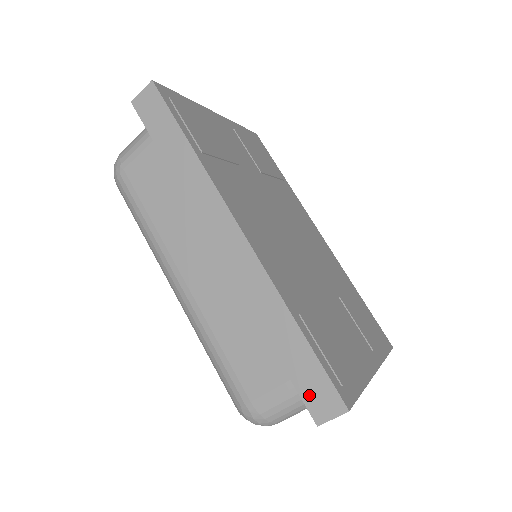
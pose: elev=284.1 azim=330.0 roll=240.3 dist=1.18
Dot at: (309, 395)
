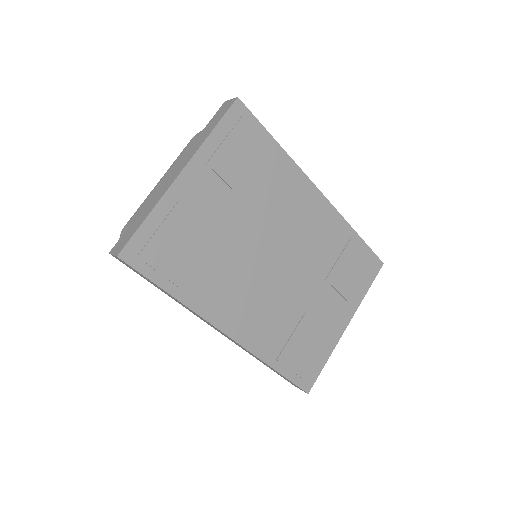
Dot at: (288, 381)
